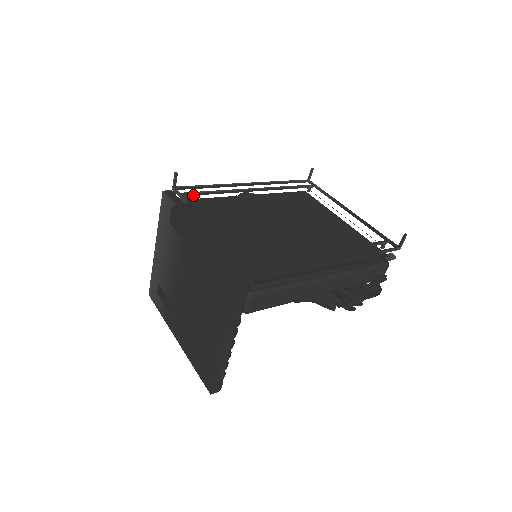
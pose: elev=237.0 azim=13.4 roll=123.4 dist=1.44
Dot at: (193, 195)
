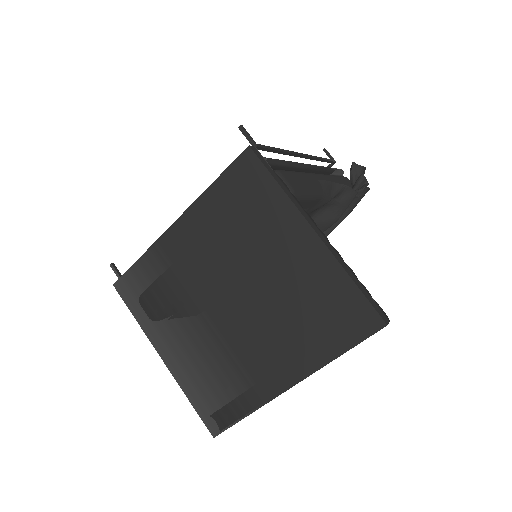
Dot at: occluded
